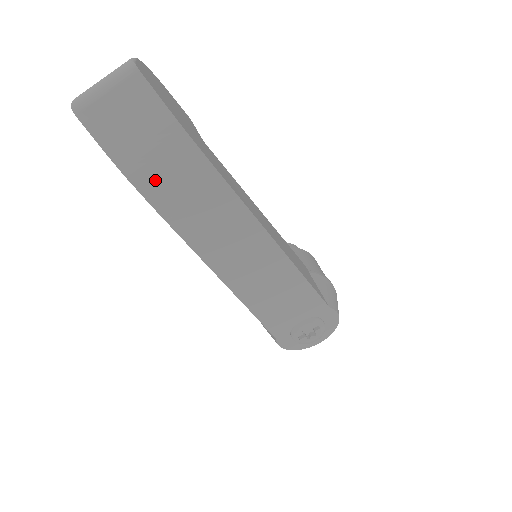
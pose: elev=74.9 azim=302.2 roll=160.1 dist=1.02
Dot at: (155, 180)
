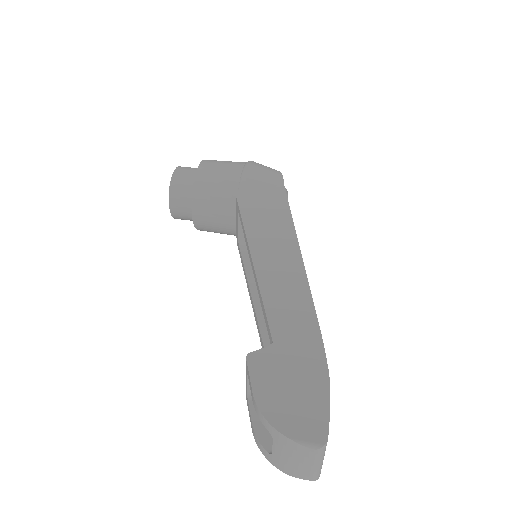
Dot at: occluded
